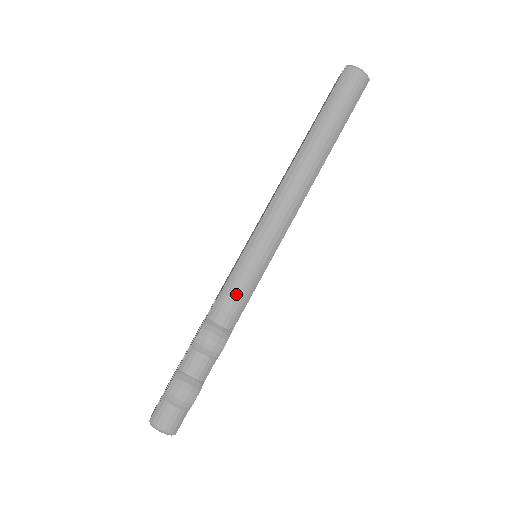
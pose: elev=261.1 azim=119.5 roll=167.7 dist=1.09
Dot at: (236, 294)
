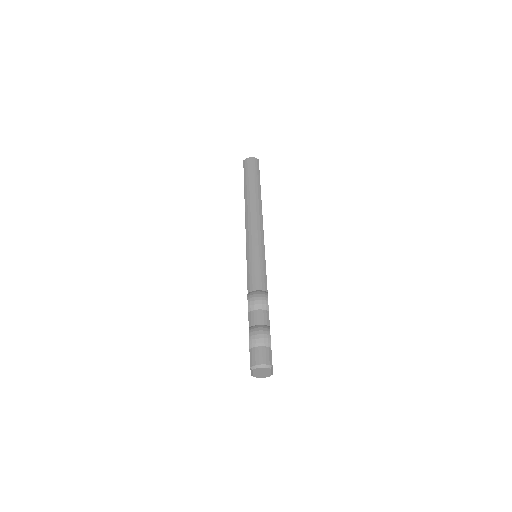
Dot at: (256, 271)
